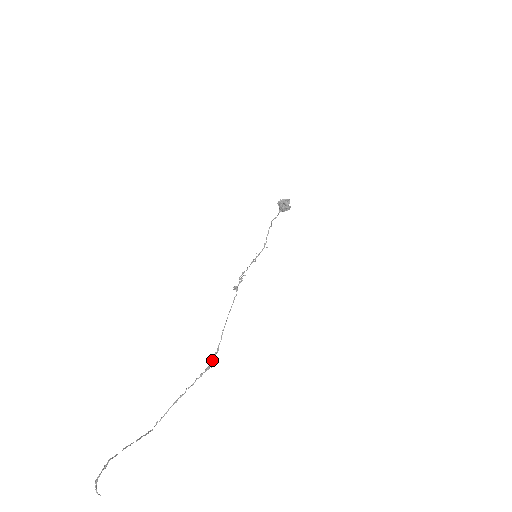
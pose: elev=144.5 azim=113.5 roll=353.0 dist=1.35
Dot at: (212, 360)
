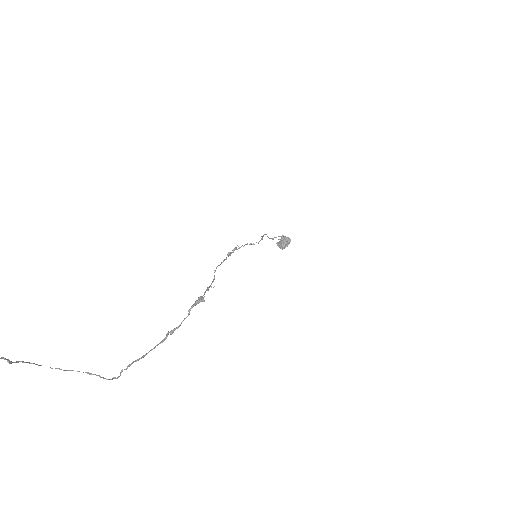
Dot at: occluded
